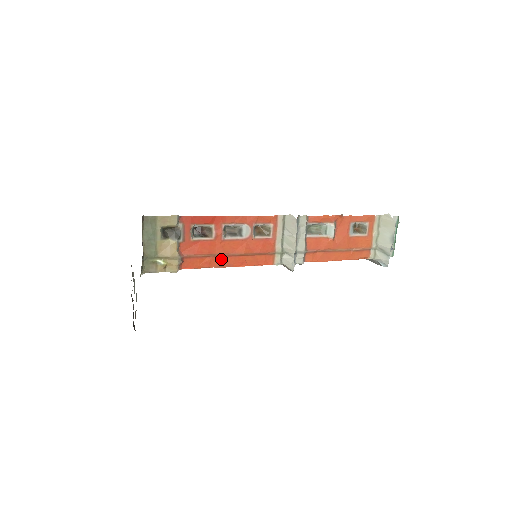
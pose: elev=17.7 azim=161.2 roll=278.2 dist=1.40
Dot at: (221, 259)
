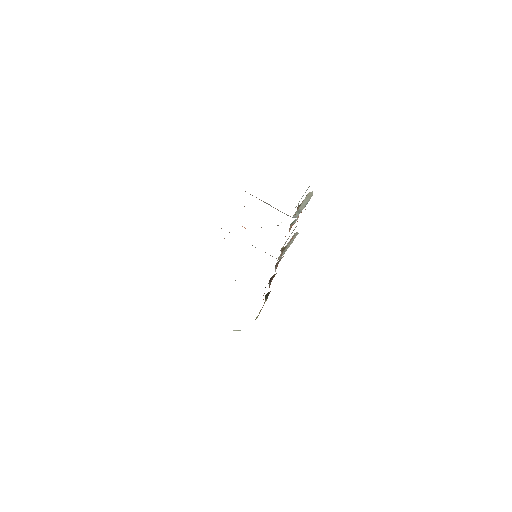
Dot at: occluded
